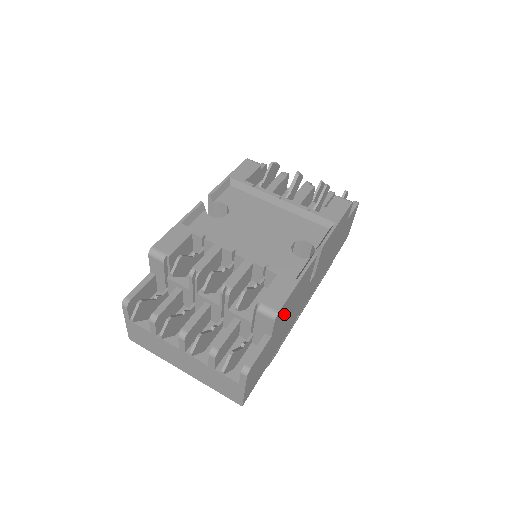
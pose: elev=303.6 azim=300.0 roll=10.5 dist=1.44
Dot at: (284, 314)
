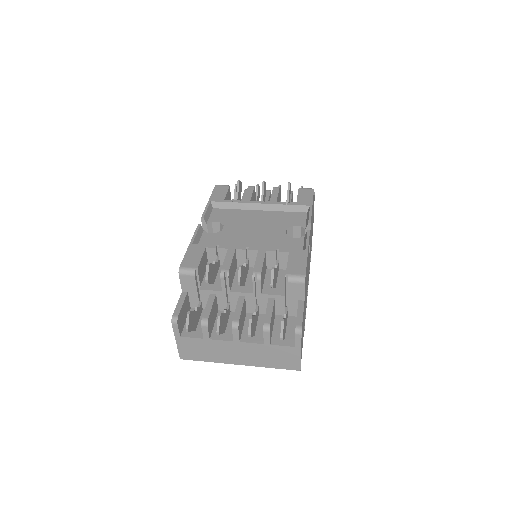
Dot at: occluded
